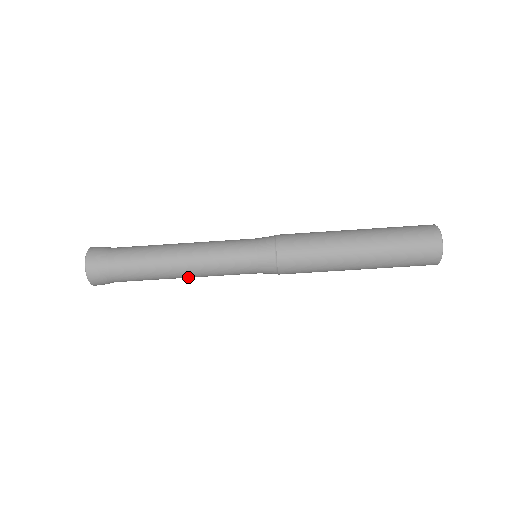
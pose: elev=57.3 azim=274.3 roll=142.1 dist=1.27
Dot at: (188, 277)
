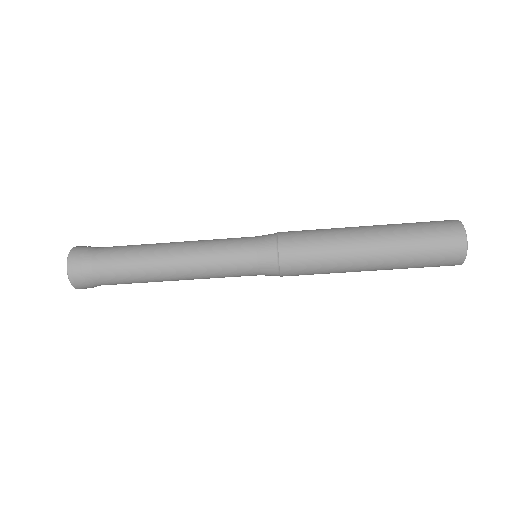
Dot at: occluded
